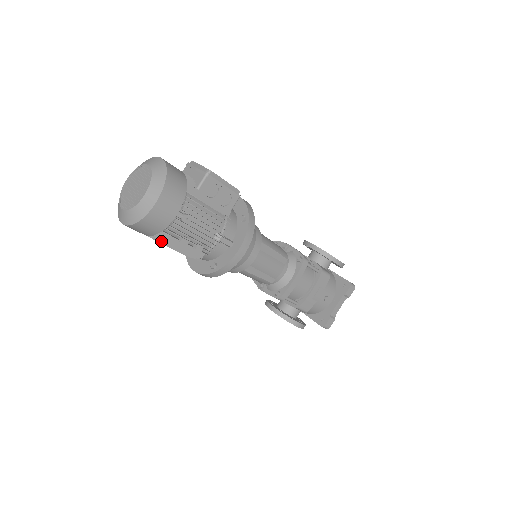
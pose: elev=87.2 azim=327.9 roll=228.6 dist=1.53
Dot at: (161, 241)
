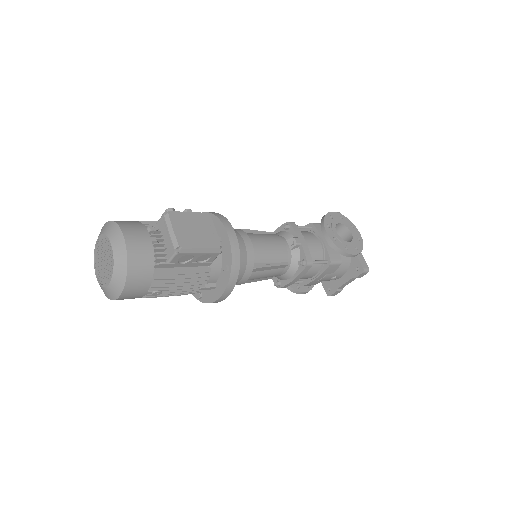
Dot at: occluded
